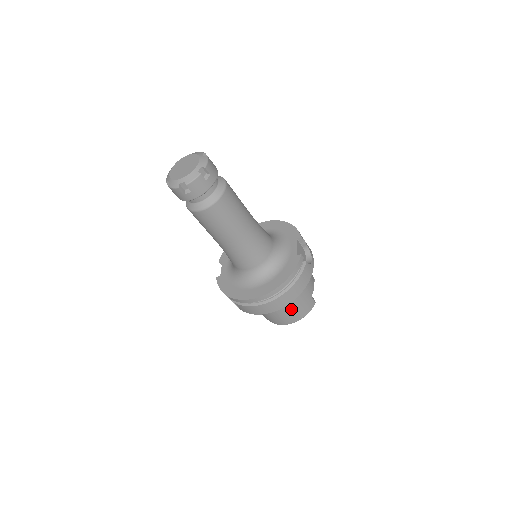
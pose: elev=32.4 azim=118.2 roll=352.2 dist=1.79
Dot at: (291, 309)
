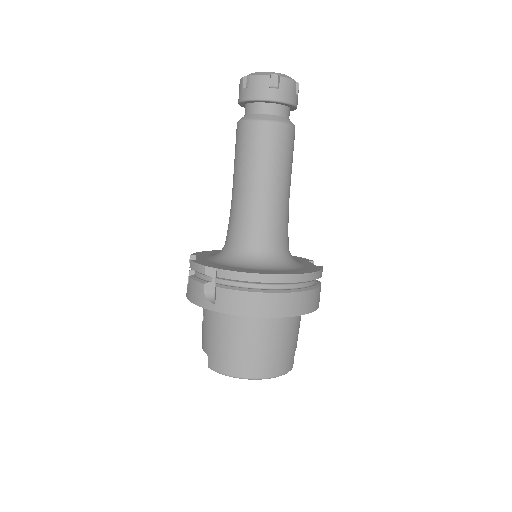
Dot at: (277, 345)
